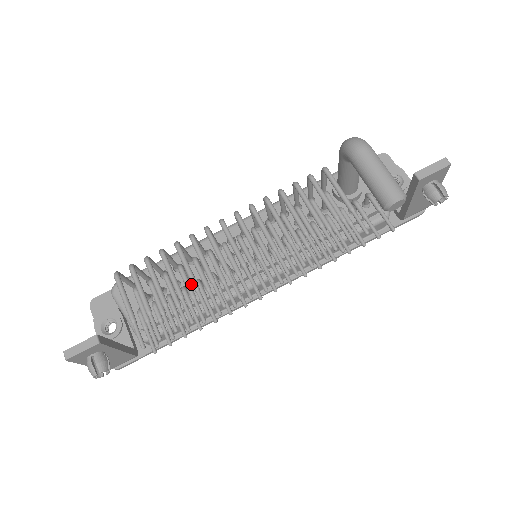
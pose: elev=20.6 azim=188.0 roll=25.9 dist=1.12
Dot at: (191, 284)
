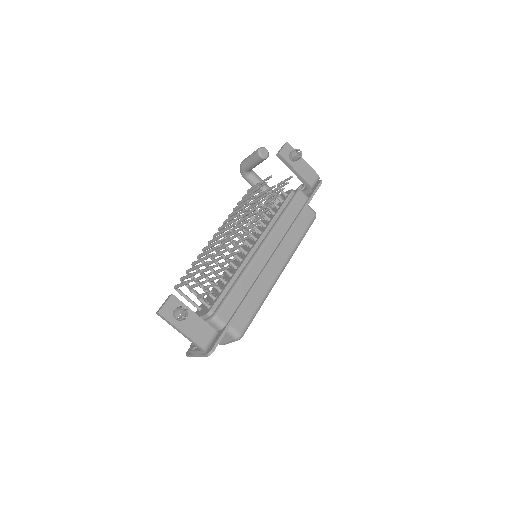
Dot at: occluded
